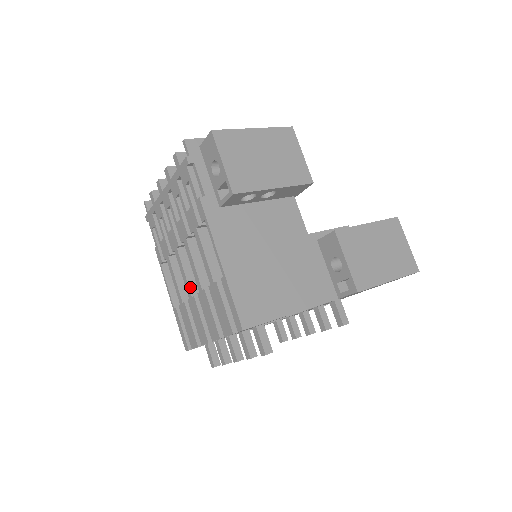
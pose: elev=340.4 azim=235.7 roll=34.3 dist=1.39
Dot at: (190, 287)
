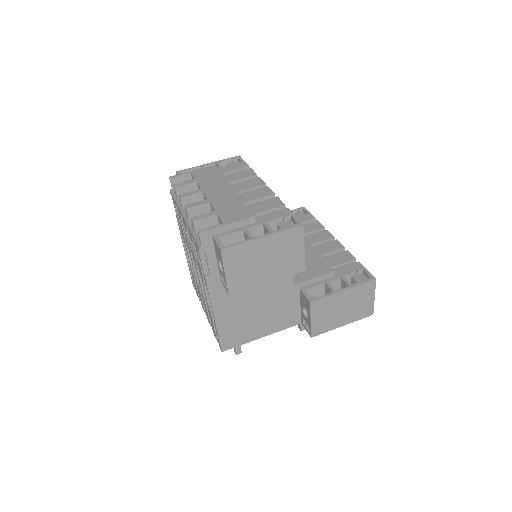
Dot at: (197, 278)
